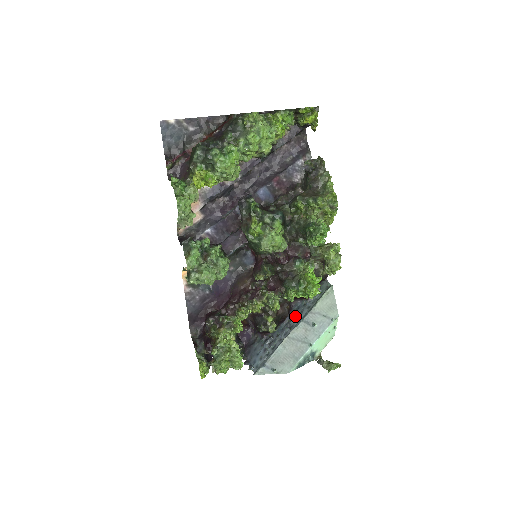
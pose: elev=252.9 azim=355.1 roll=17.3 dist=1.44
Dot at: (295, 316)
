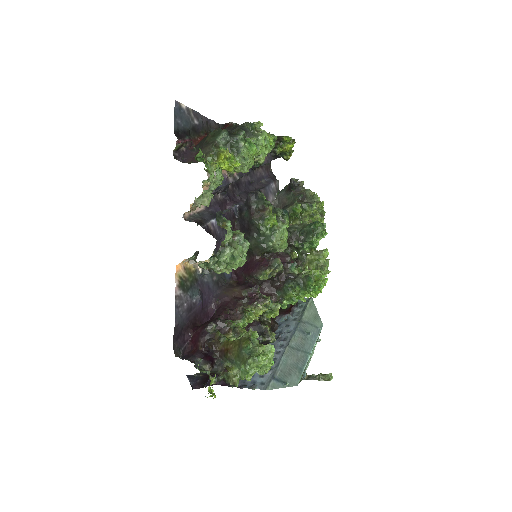
Dot at: (282, 330)
